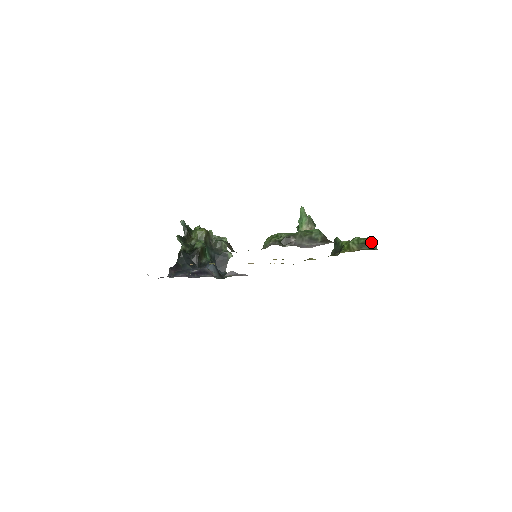
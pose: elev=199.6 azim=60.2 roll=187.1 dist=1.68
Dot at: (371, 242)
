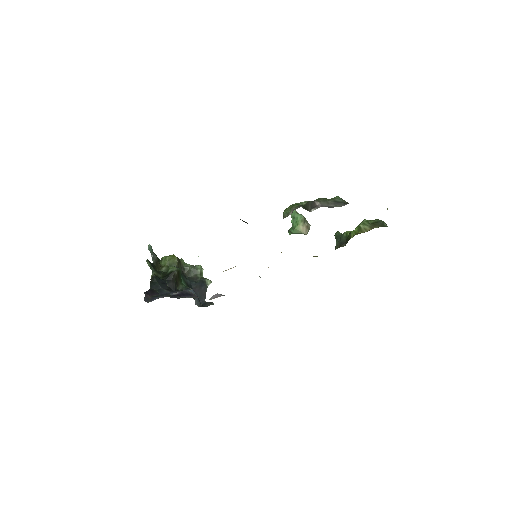
Dot at: (382, 221)
